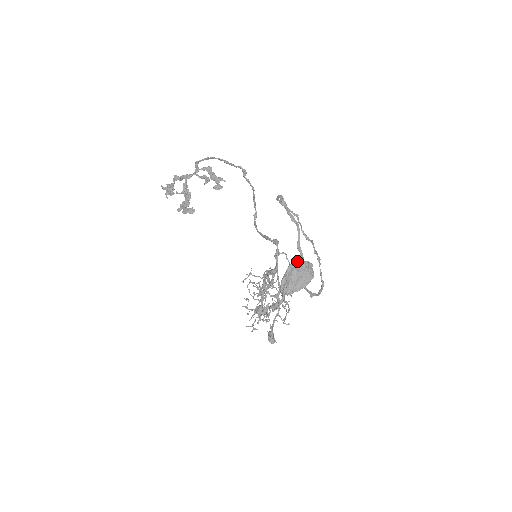
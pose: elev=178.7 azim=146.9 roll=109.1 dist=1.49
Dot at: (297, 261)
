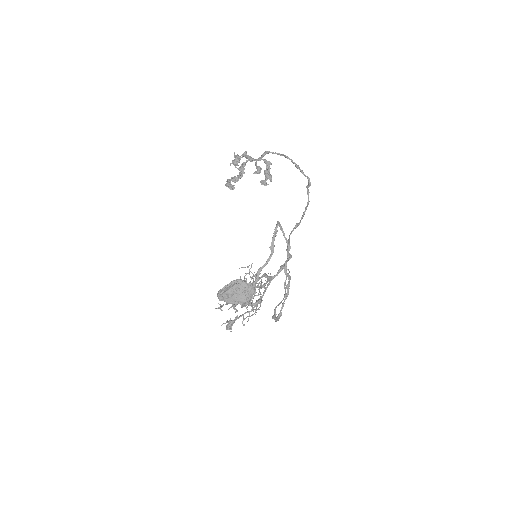
Dot at: (244, 281)
